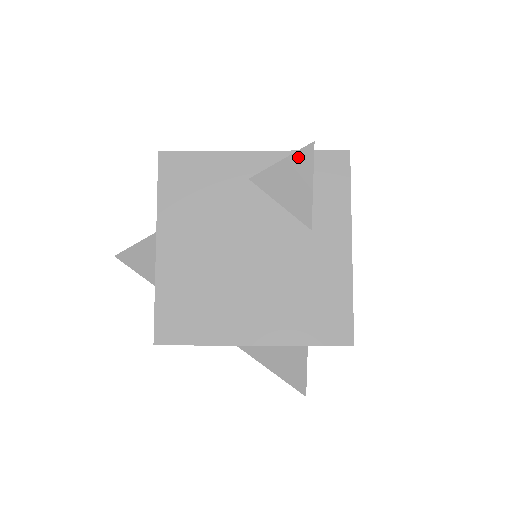
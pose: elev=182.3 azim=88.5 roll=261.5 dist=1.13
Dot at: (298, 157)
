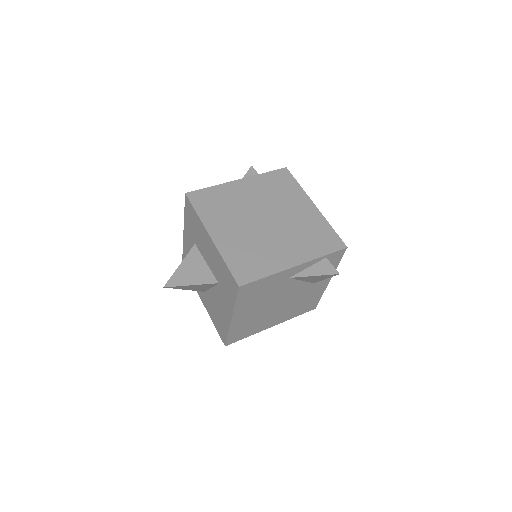
Dot at: (326, 276)
